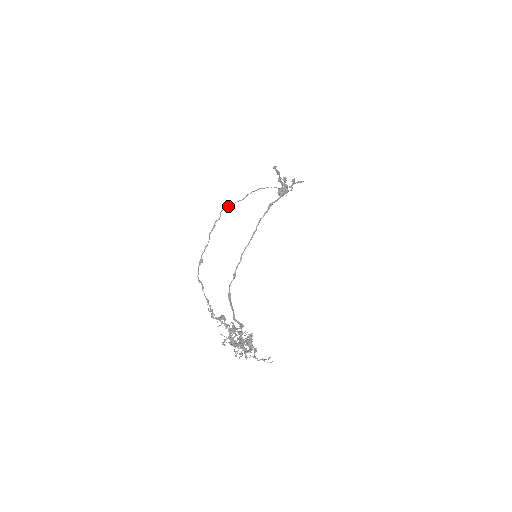
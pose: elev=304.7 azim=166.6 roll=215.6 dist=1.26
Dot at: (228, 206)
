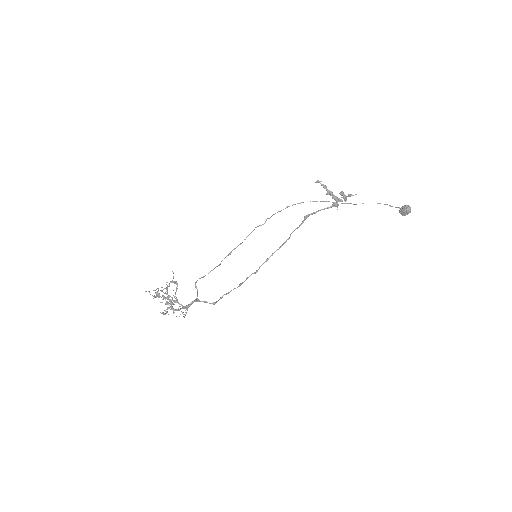
Dot at: (271, 216)
